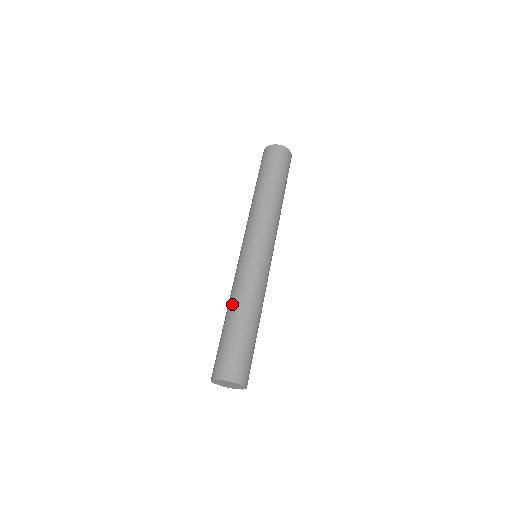
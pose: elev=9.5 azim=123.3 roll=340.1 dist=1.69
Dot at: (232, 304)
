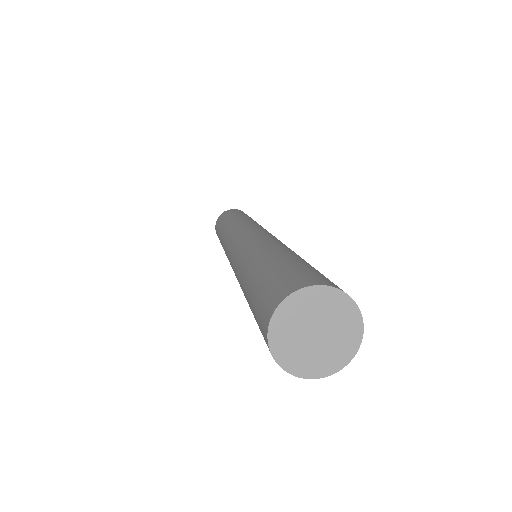
Dot at: (282, 246)
